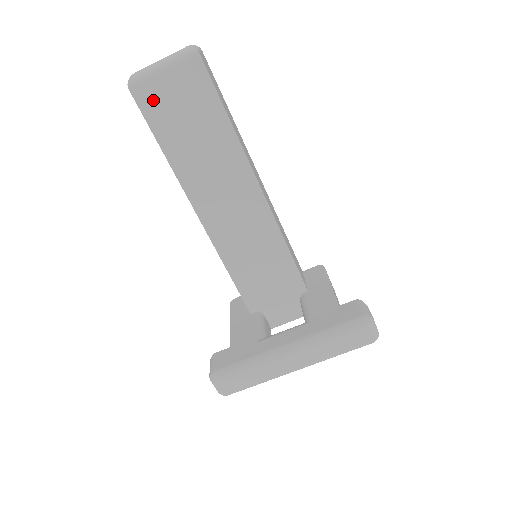
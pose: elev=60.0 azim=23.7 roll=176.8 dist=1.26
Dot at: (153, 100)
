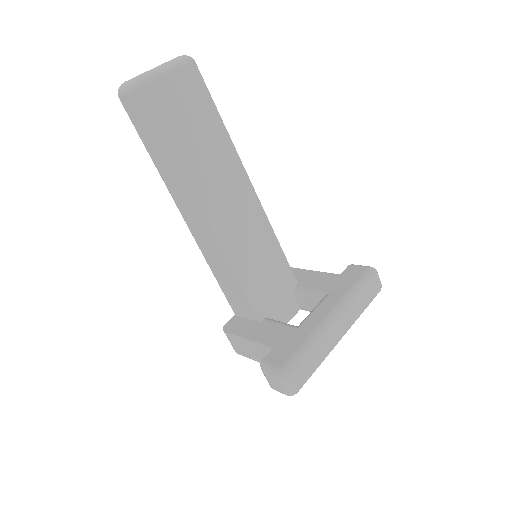
Dot at: (159, 101)
